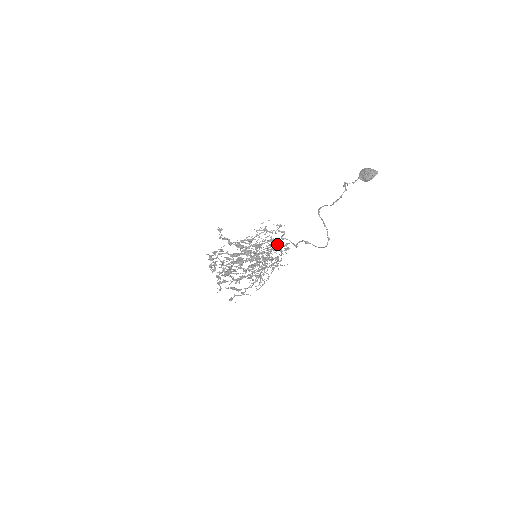
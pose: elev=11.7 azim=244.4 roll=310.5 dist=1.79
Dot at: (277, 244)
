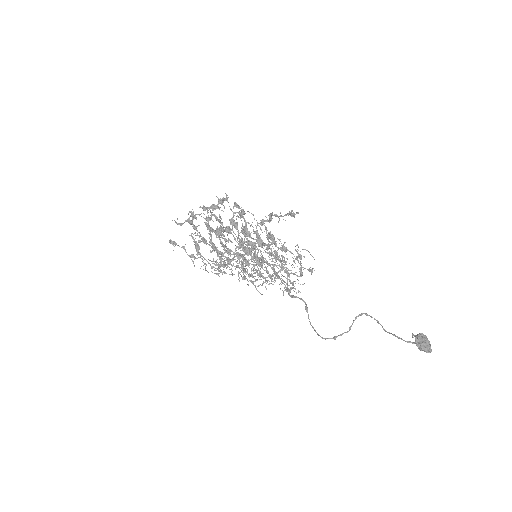
Dot at: occluded
